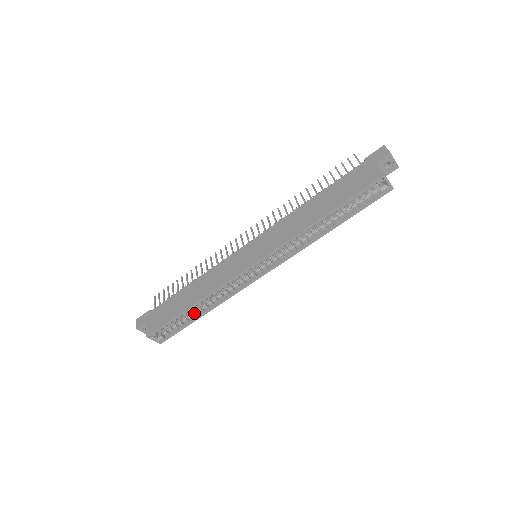
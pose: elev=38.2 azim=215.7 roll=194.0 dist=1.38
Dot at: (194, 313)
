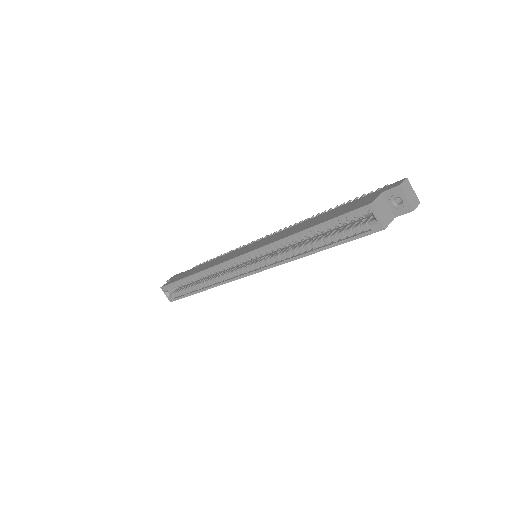
Dot at: (195, 286)
